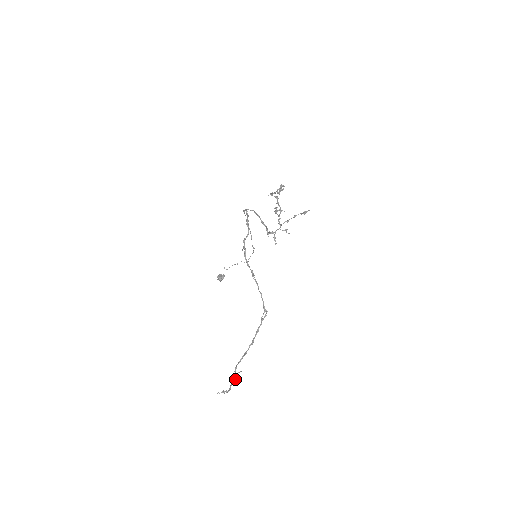
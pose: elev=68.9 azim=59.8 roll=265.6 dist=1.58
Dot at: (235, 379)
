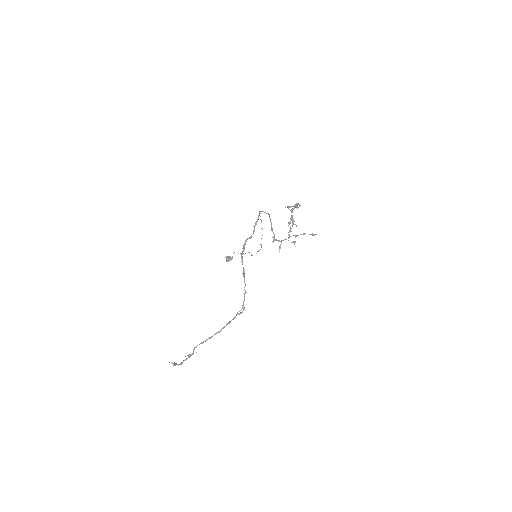
Dot at: occluded
